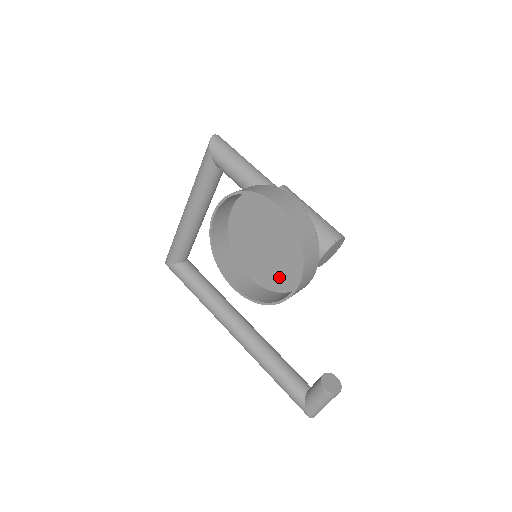
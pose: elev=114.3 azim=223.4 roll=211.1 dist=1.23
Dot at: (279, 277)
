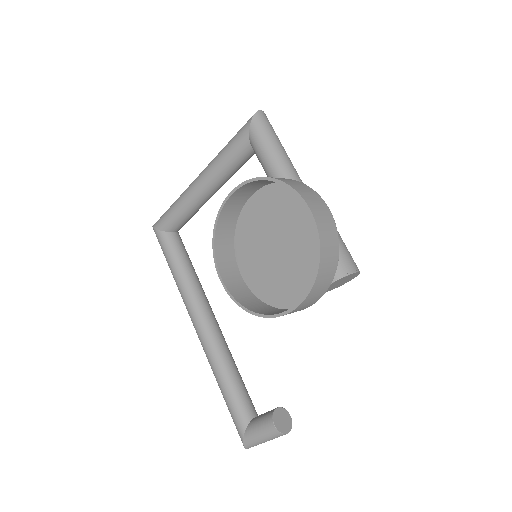
Dot at: (276, 288)
